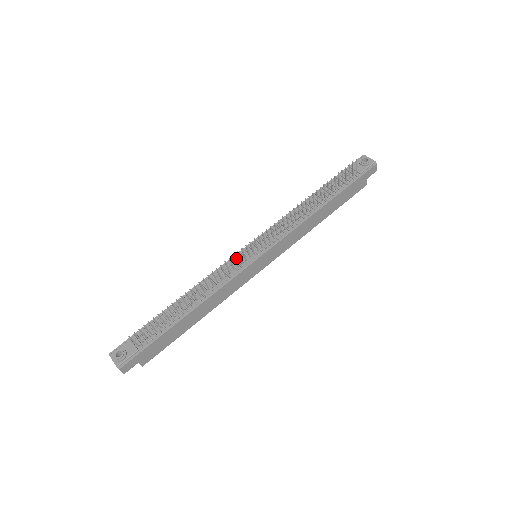
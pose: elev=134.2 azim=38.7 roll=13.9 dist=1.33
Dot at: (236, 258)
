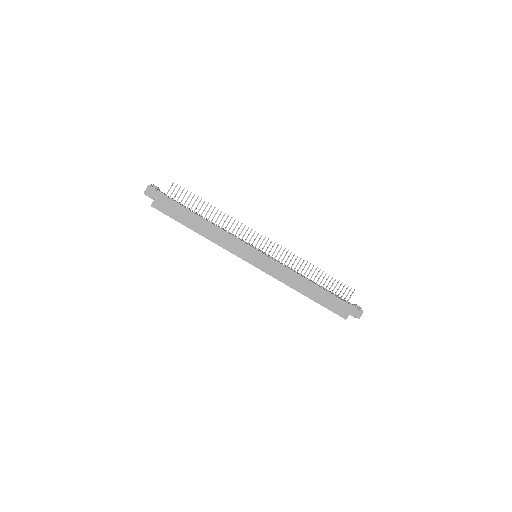
Dot at: occluded
